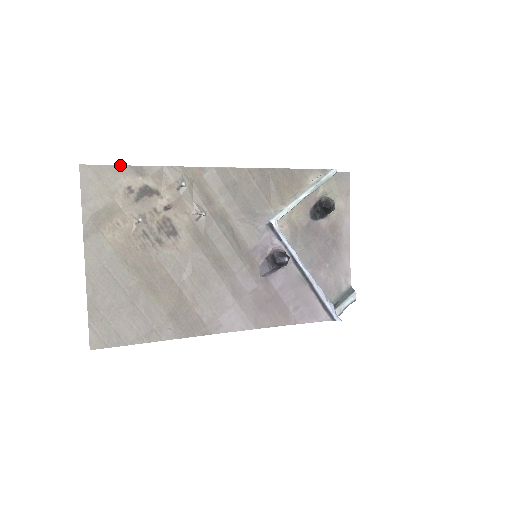
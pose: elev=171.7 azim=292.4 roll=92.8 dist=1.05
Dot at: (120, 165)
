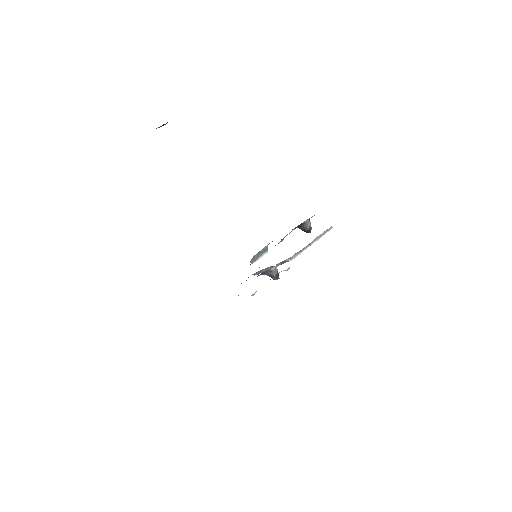
Dot at: occluded
